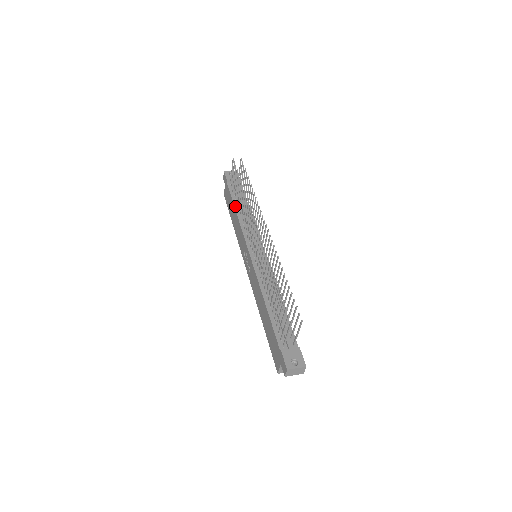
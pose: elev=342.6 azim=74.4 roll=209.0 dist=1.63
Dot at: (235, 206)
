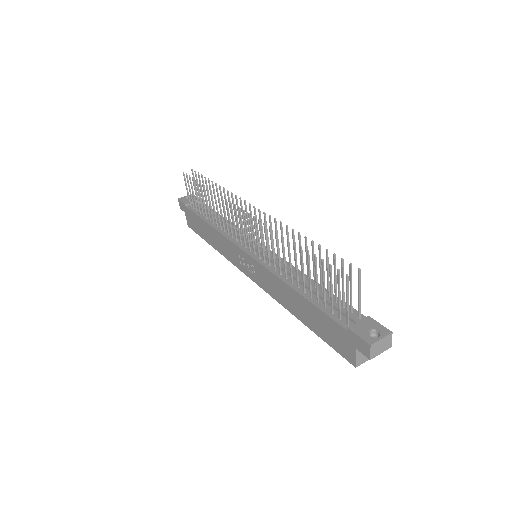
Dot at: (206, 221)
